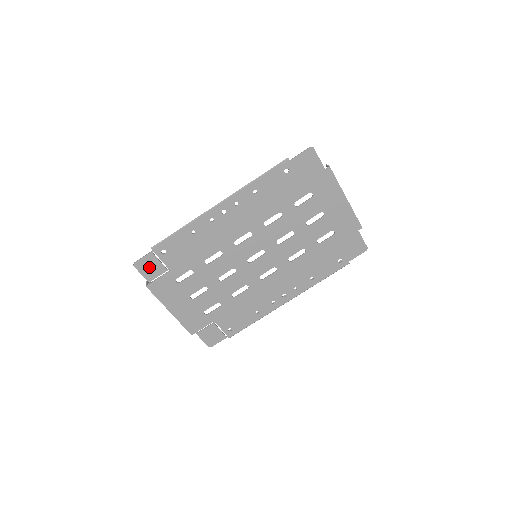
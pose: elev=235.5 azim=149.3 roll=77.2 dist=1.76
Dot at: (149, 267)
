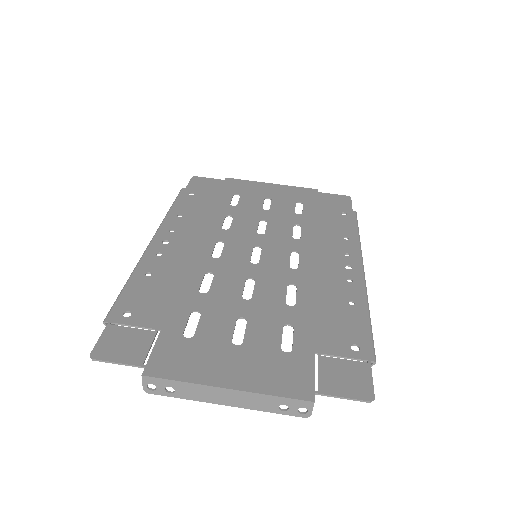
Dot at: (122, 345)
